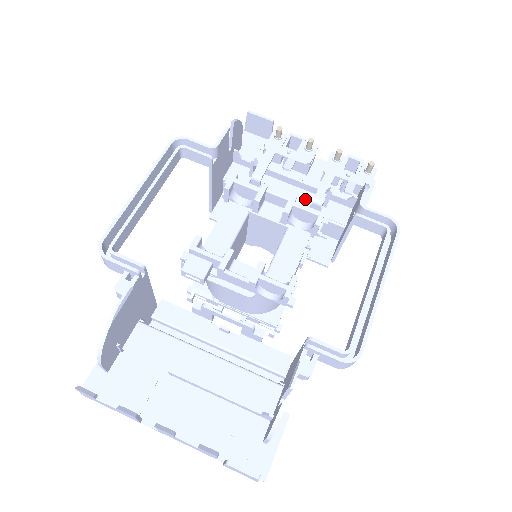
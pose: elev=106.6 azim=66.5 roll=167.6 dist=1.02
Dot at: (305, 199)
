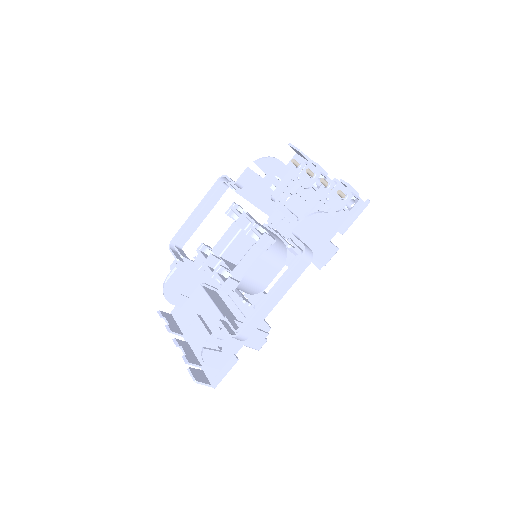
Dot at: occluded
